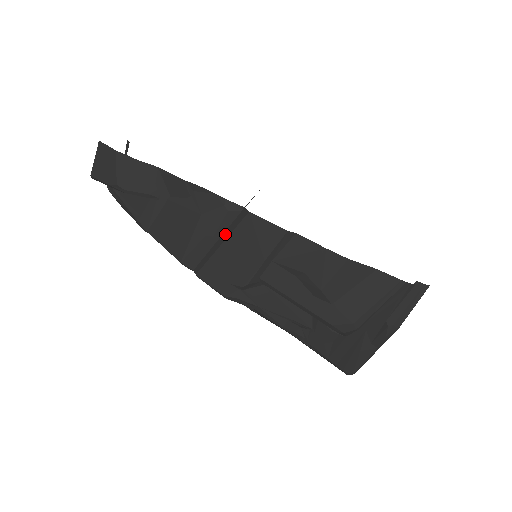
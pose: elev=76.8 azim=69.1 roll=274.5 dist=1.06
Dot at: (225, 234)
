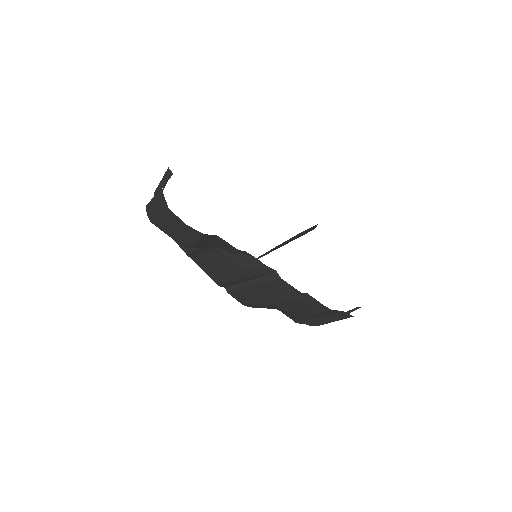
Dot at: (257, 280)
